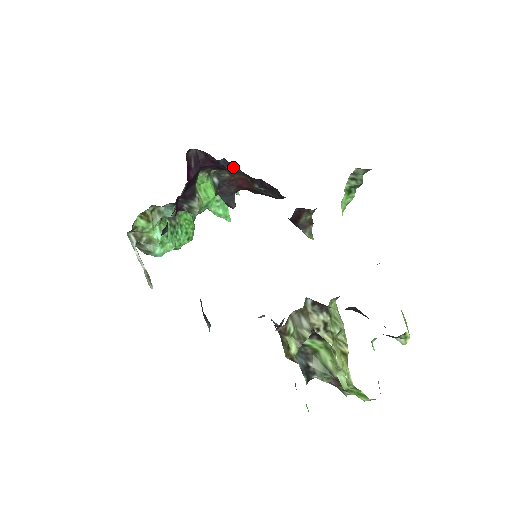
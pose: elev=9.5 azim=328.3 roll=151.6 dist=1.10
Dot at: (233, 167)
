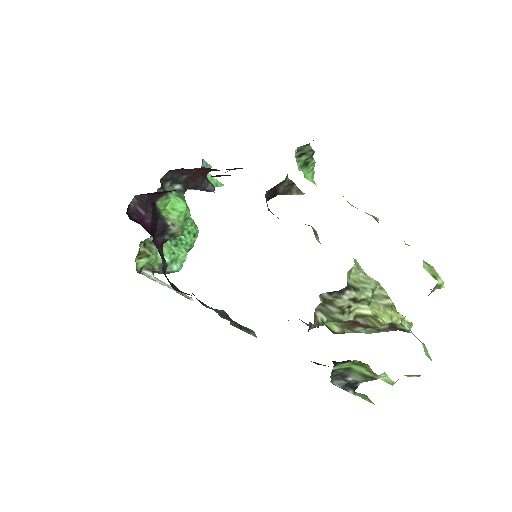
Dot at: (184, 169)
